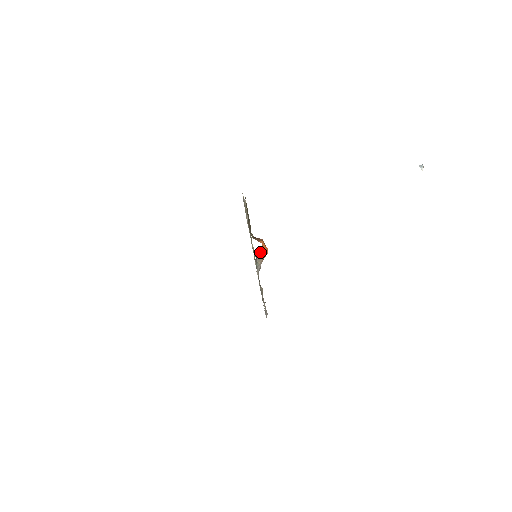
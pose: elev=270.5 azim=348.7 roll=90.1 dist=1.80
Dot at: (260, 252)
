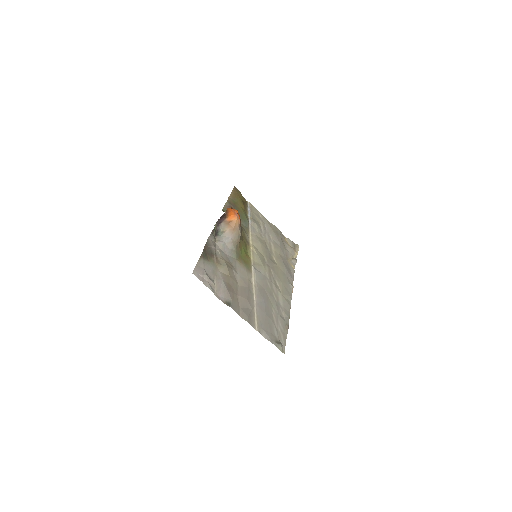
Dot at: (223, 216)
